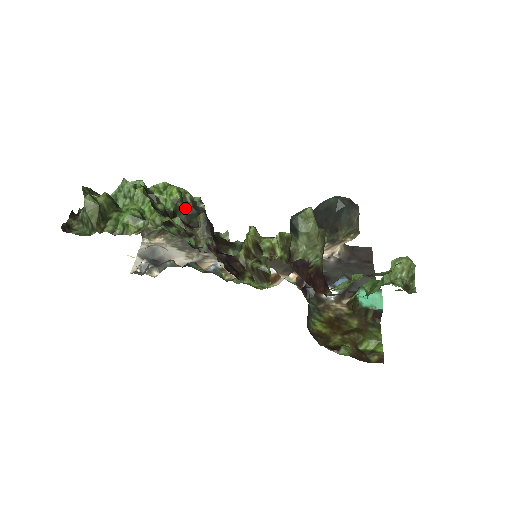
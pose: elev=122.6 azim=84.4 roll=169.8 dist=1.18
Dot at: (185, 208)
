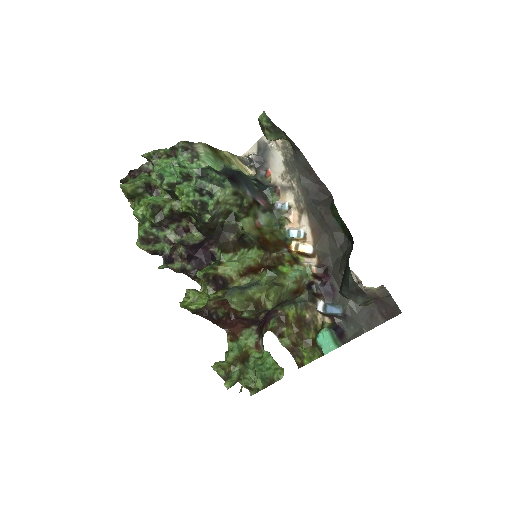
Dot at: (192, 214)
